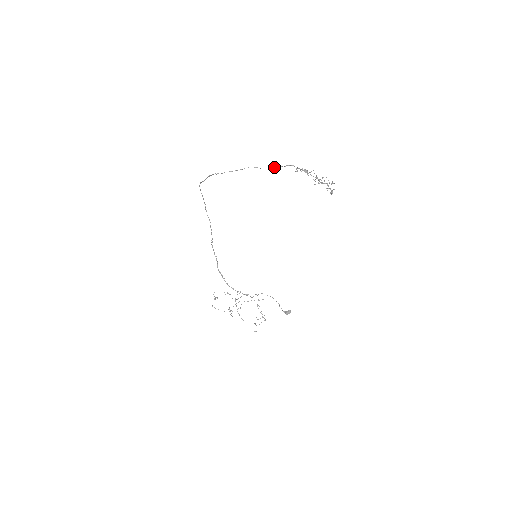
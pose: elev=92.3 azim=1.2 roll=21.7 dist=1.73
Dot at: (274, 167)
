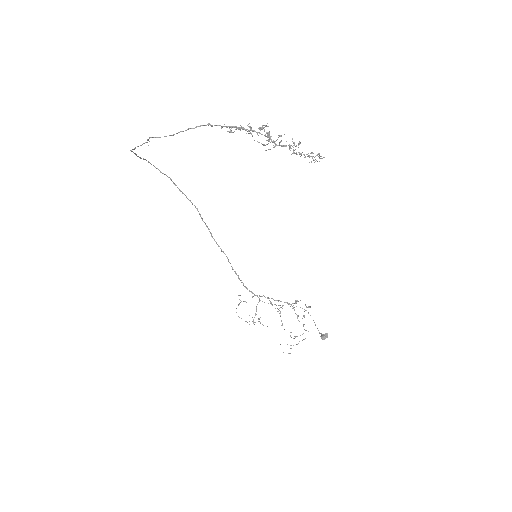
Dot at: occluded
